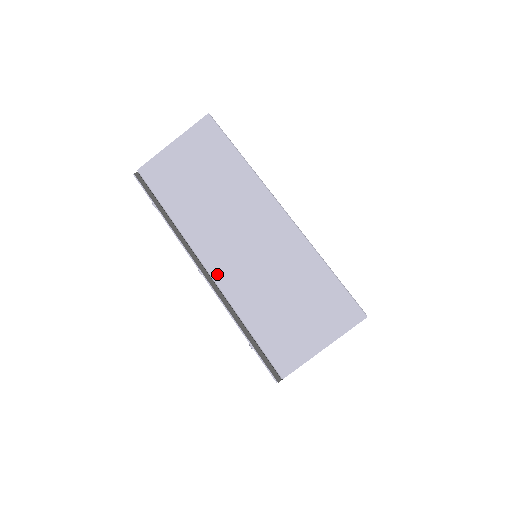
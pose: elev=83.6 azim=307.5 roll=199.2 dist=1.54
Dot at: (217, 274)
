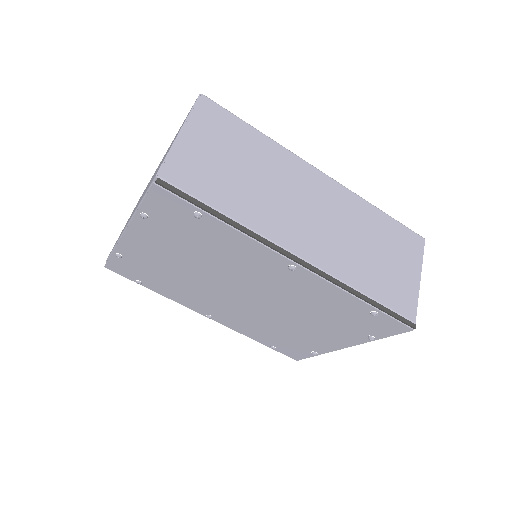
Dot at: (315, 259)
